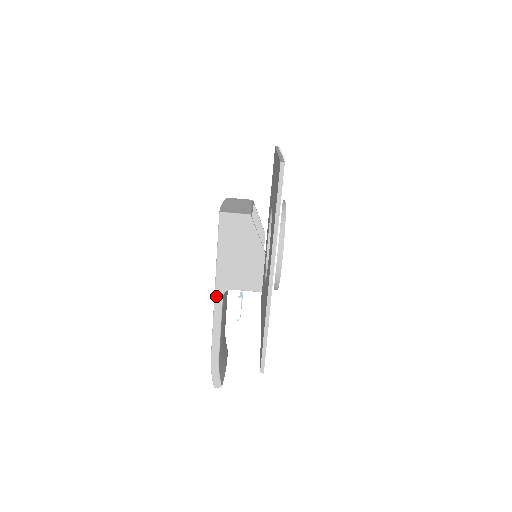
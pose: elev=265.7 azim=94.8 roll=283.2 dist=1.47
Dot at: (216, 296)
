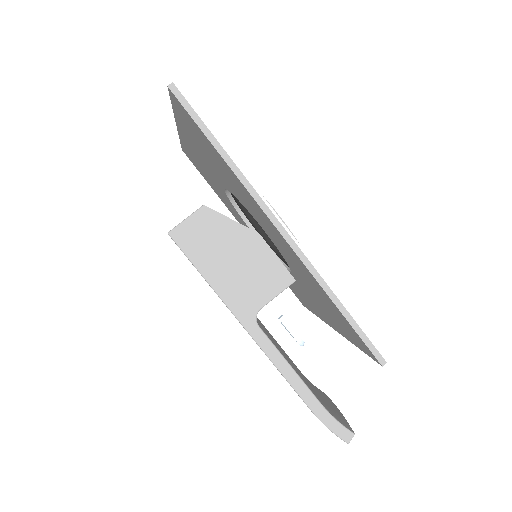
Dot at: (251, 332)
